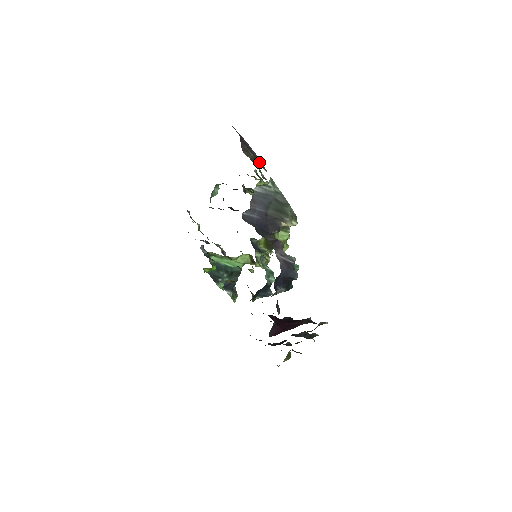
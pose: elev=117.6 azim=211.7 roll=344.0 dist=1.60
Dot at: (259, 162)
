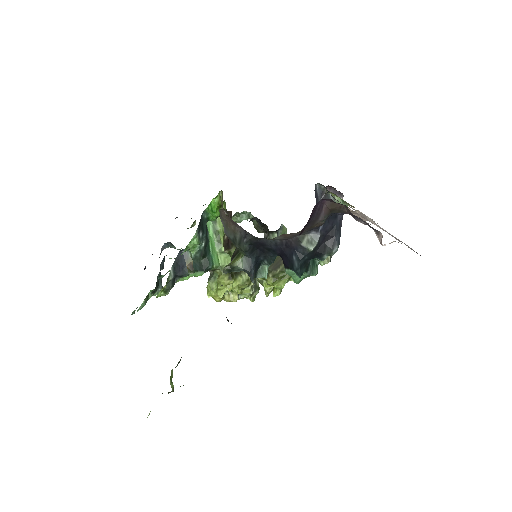
Dot at: occluded
